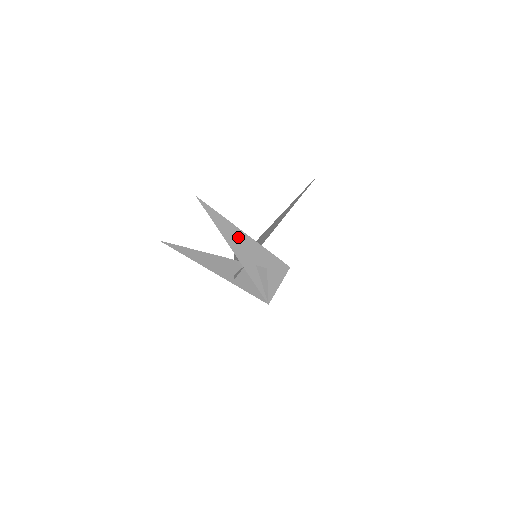
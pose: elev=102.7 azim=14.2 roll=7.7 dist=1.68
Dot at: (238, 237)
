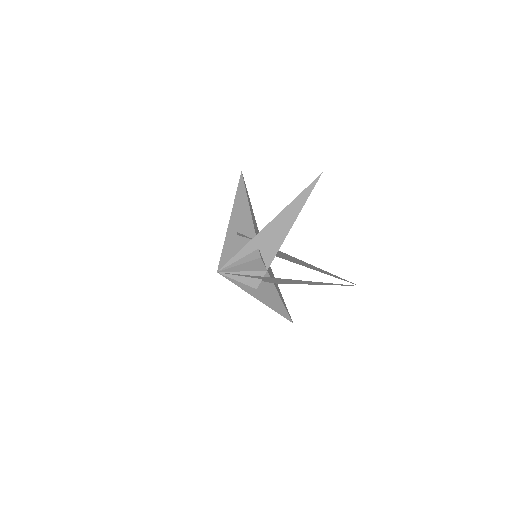
Dot at: (243, 208)
